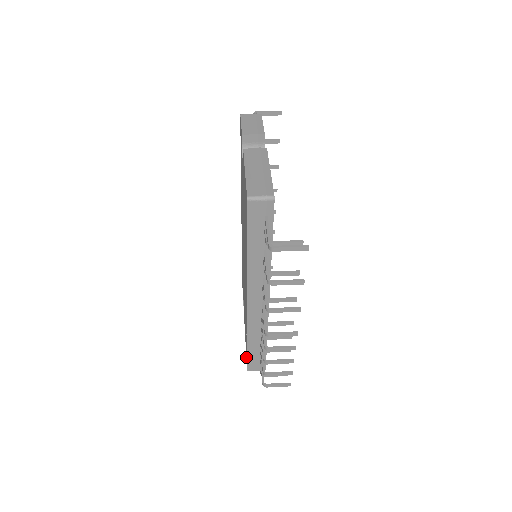
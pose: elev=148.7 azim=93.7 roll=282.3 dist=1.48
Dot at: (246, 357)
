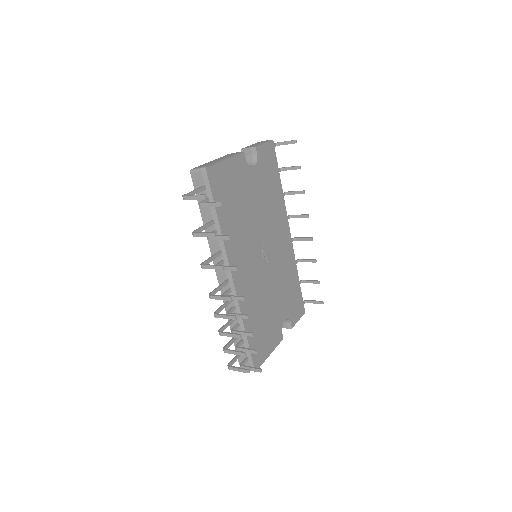
Dot at: occluded
